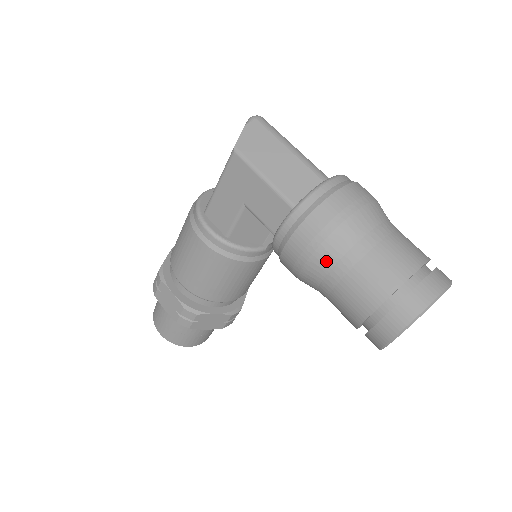
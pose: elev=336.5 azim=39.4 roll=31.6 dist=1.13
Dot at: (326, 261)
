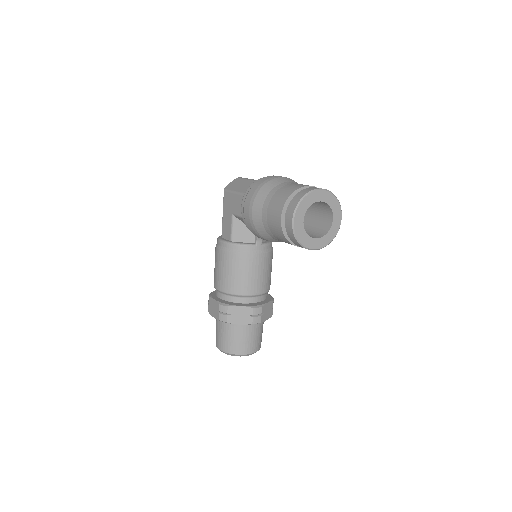
Dot at: (259, 206)
